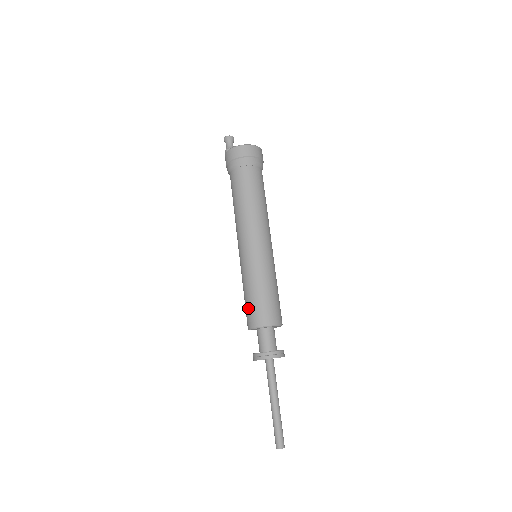
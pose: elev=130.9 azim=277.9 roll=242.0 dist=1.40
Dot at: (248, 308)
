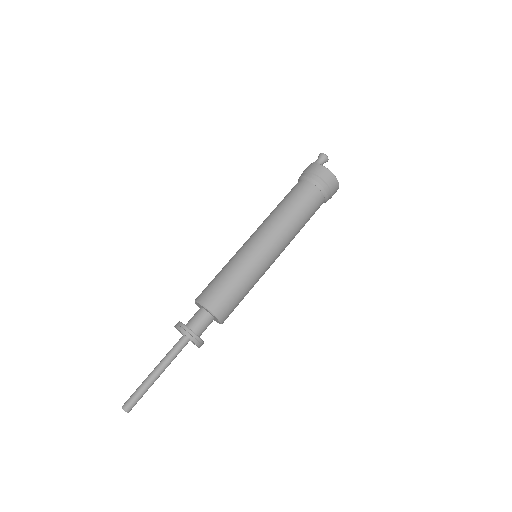
Dot at: (211, 285)
